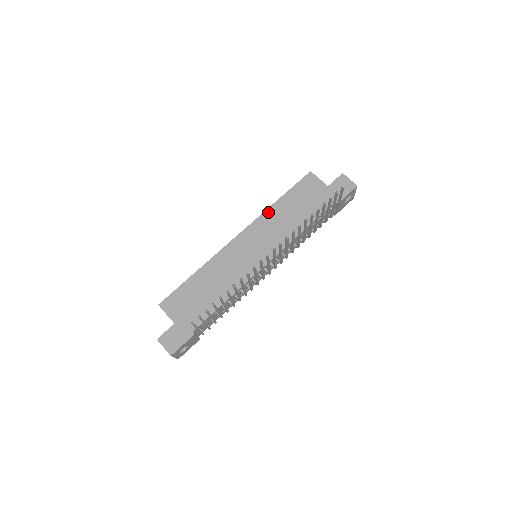
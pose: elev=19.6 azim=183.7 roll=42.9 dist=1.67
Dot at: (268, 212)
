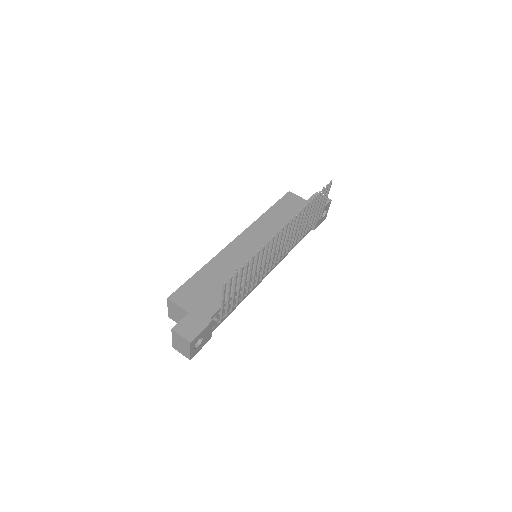
Dot at: (260, 219)
